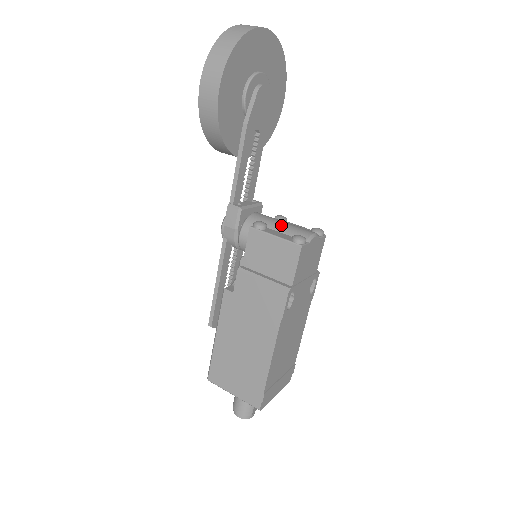
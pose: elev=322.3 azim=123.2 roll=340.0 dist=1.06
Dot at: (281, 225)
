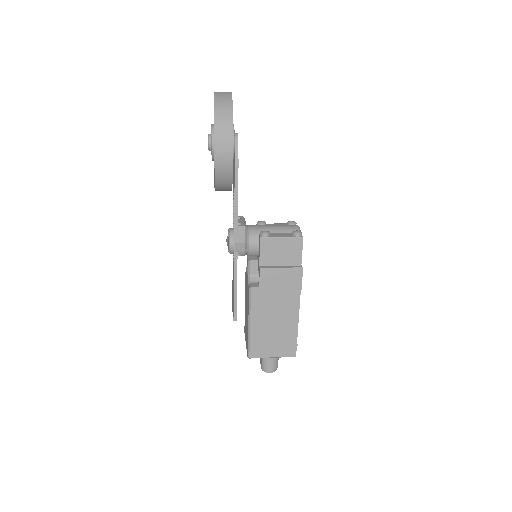
Dot at: (275, 228)
